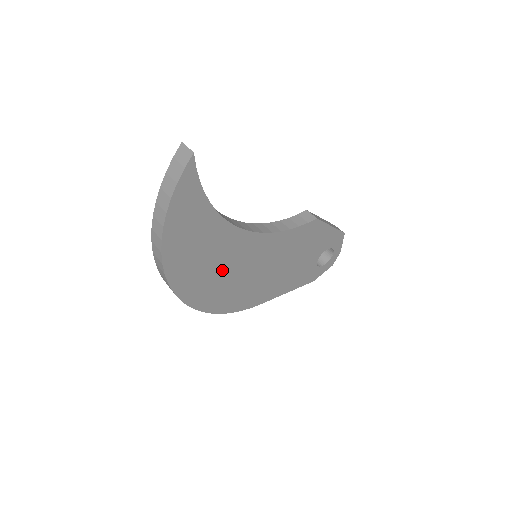
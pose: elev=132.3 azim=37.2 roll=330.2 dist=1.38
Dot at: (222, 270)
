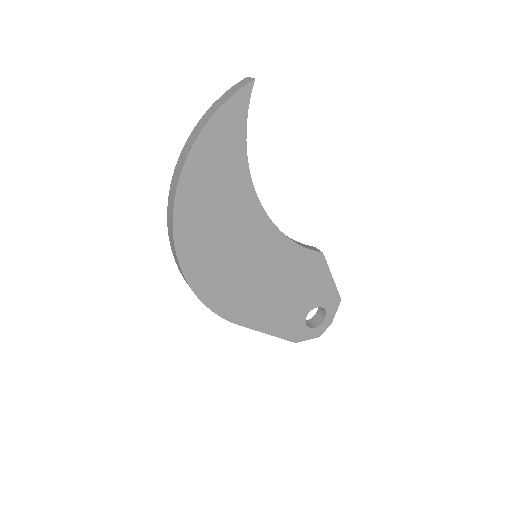
Dot at: (223, 236)
